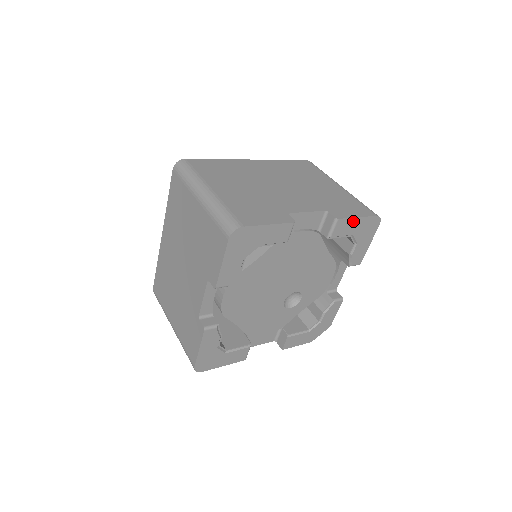
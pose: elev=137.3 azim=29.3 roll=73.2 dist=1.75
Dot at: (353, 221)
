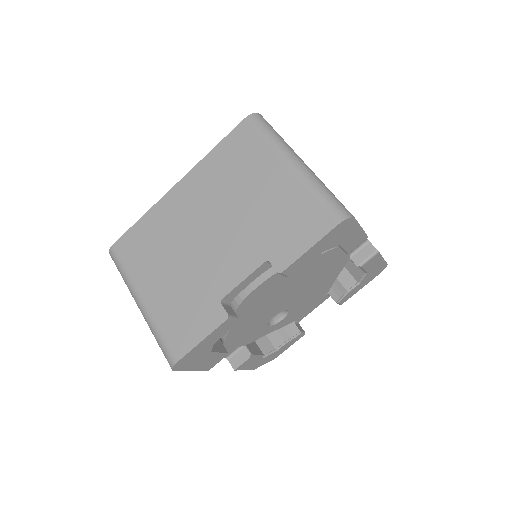
Dot at: (379, 260)
